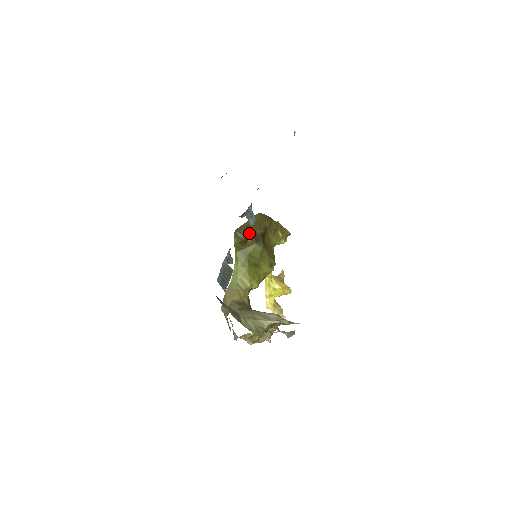
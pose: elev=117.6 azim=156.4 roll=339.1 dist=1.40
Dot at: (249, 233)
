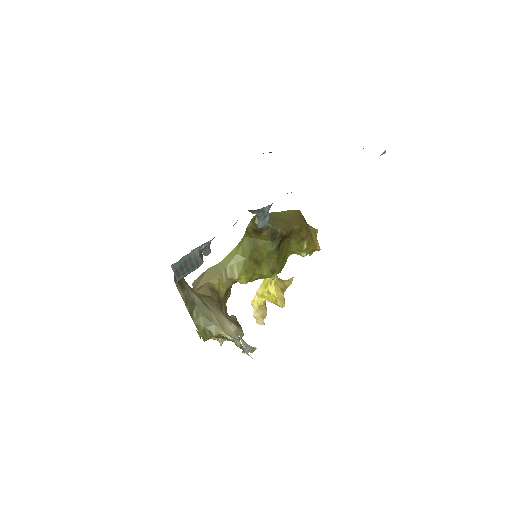
Dot at: (269, 226)
